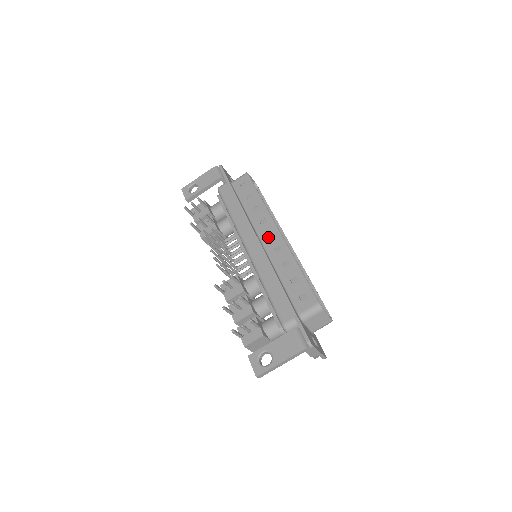
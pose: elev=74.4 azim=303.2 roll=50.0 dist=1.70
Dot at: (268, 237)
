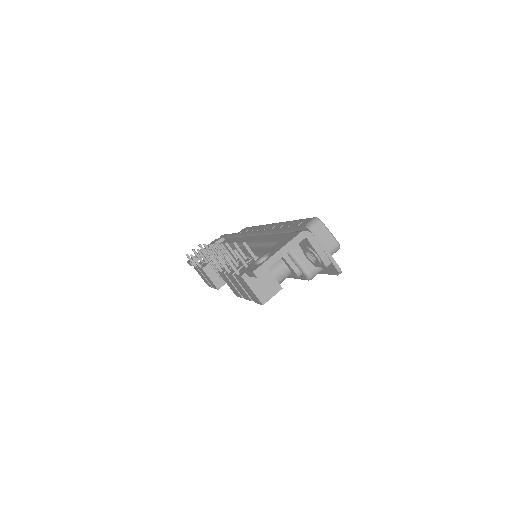
Dot at: occluded
